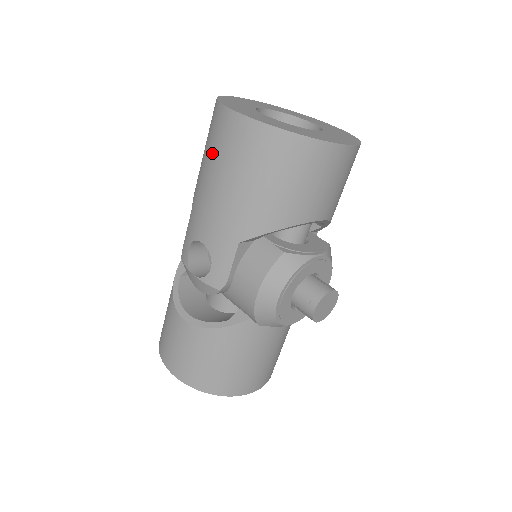
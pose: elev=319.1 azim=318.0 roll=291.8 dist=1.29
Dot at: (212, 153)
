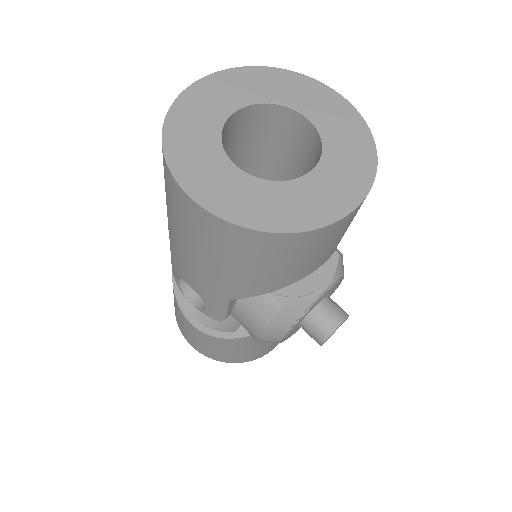
Dot at: (174, 216)
